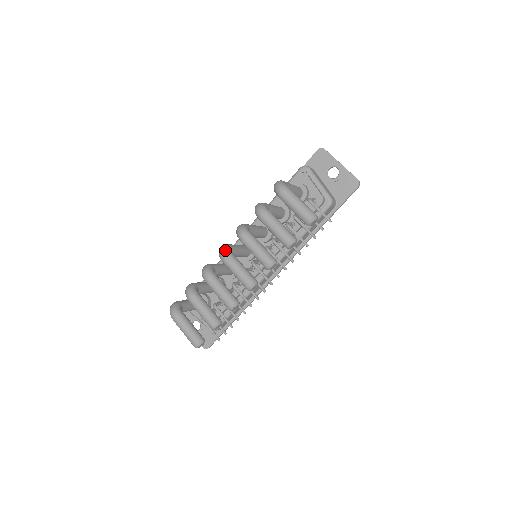
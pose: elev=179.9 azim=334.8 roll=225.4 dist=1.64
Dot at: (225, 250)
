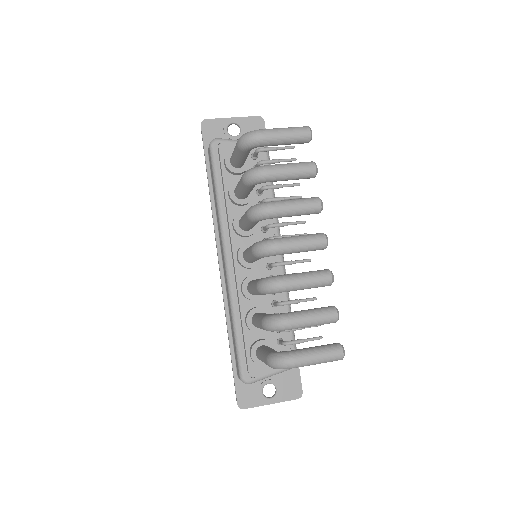
Dot at: (267, 241)
